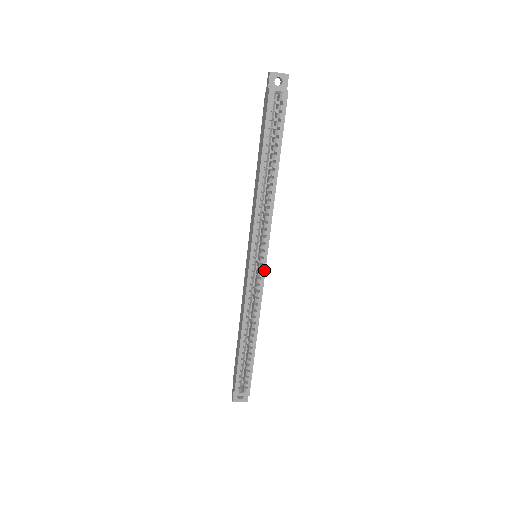
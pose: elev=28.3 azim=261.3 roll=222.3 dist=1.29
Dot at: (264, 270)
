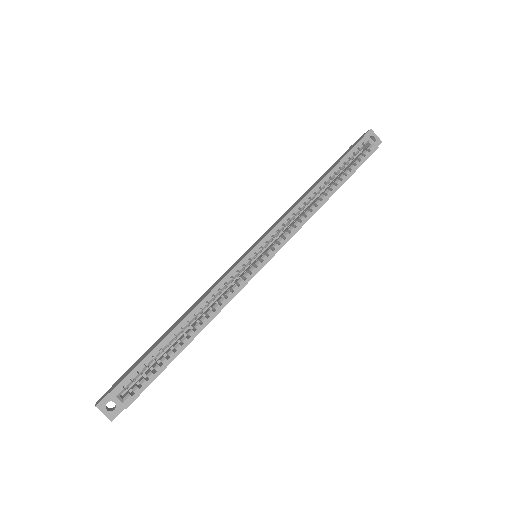
Dot at: (260, 268)
